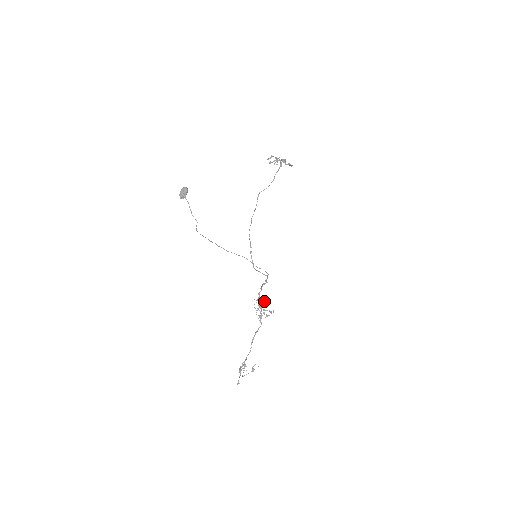
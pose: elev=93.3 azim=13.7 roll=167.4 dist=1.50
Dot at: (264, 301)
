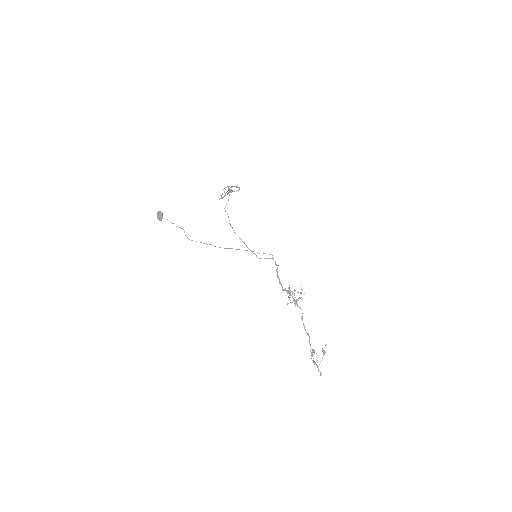
Dot at: (288, 287)
